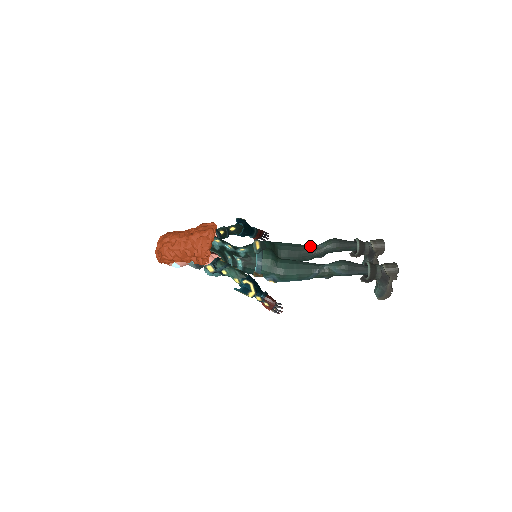
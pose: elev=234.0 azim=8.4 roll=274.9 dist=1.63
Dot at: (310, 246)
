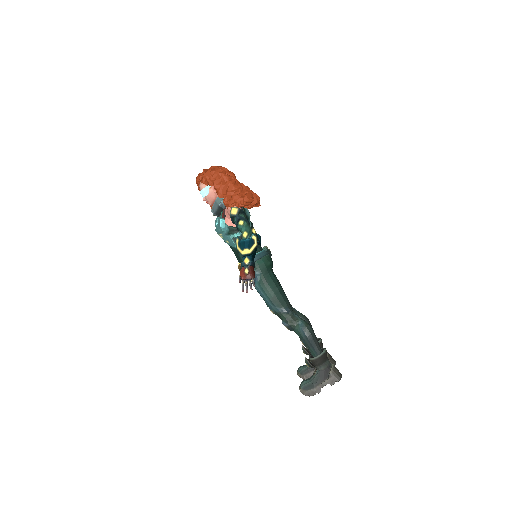
Dot at: occluded
